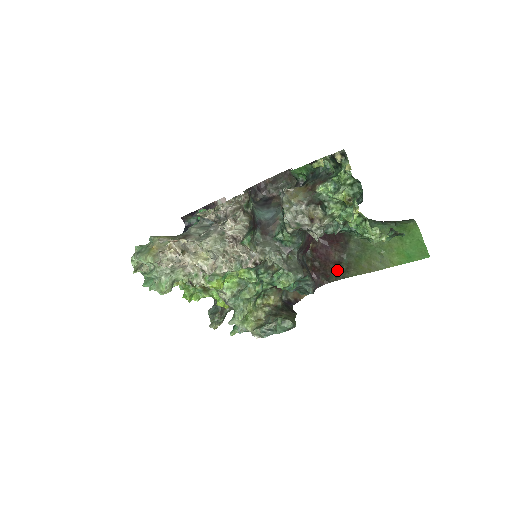
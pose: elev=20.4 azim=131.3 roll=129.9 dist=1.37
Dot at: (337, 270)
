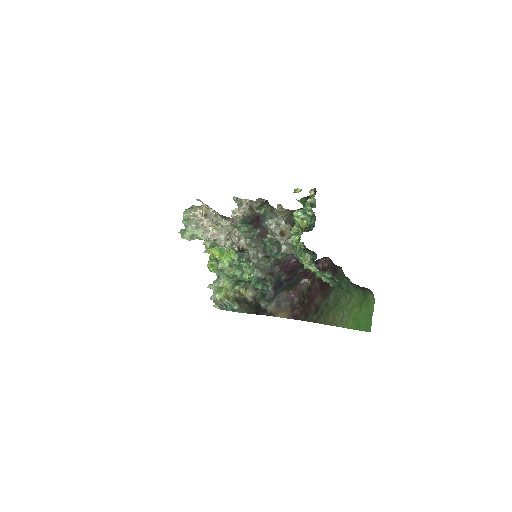
Dot at: (315, 313)
